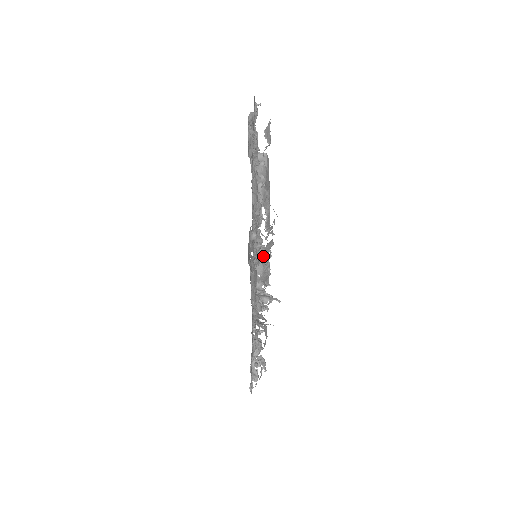
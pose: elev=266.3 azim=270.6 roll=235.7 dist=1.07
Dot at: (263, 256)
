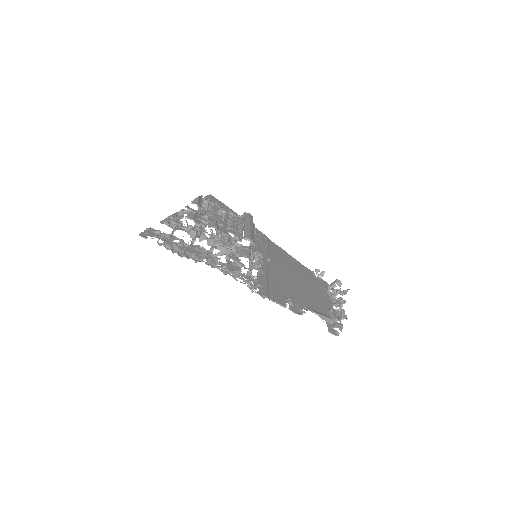
Dot at: occluded
